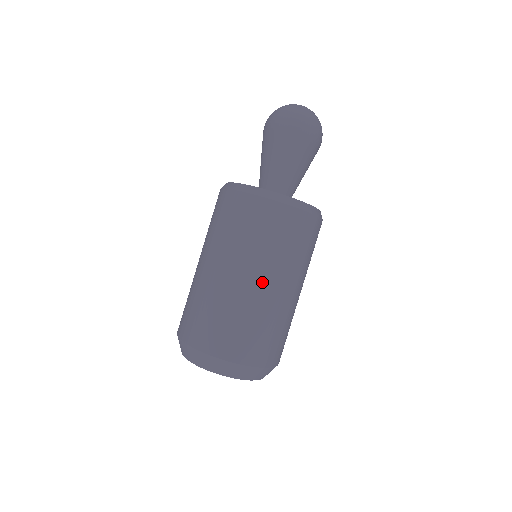
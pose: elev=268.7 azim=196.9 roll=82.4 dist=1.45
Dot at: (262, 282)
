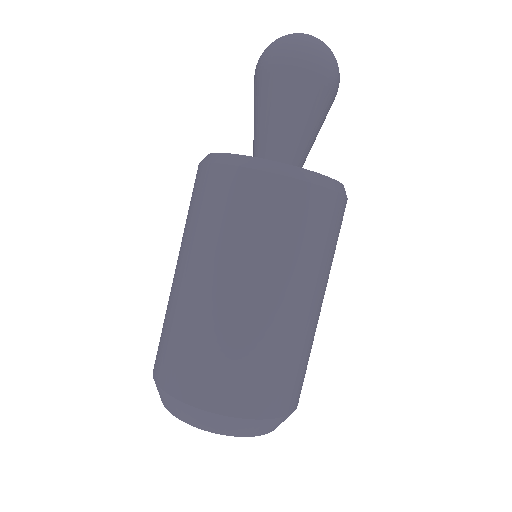
Dot at: (317, 303)
